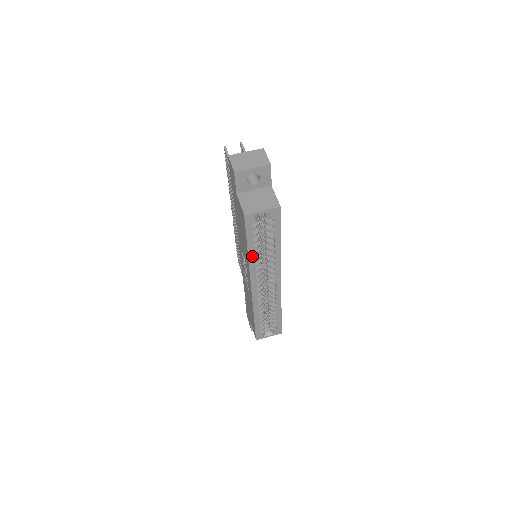
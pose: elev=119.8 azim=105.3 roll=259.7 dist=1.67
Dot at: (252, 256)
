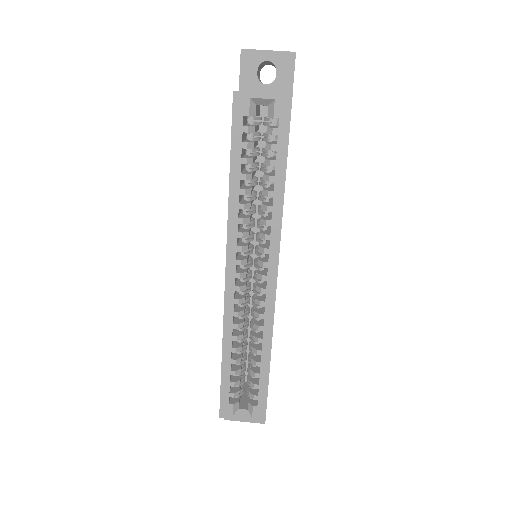
Dot at: (235, 193)
